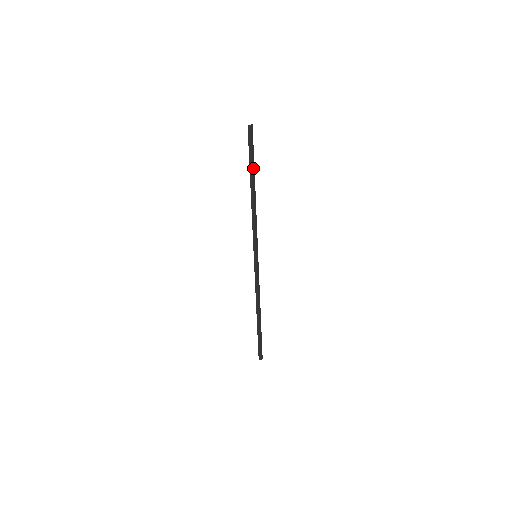
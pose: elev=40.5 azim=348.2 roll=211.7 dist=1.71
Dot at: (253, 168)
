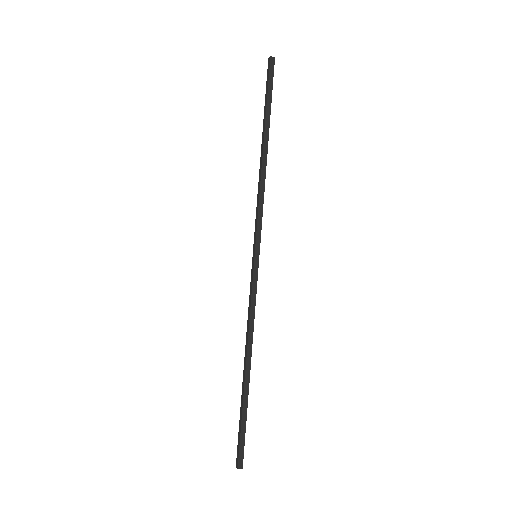
Dot at: (269, 117)
